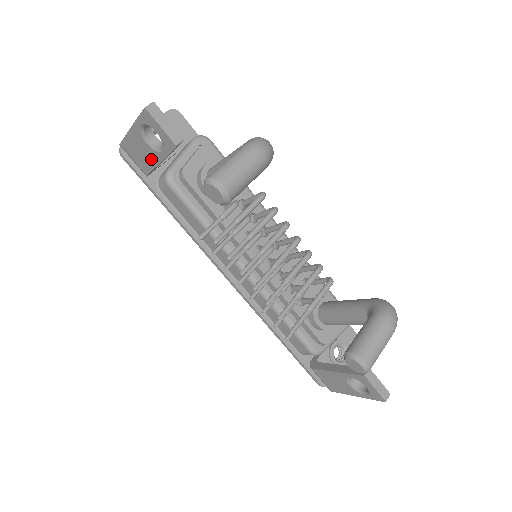
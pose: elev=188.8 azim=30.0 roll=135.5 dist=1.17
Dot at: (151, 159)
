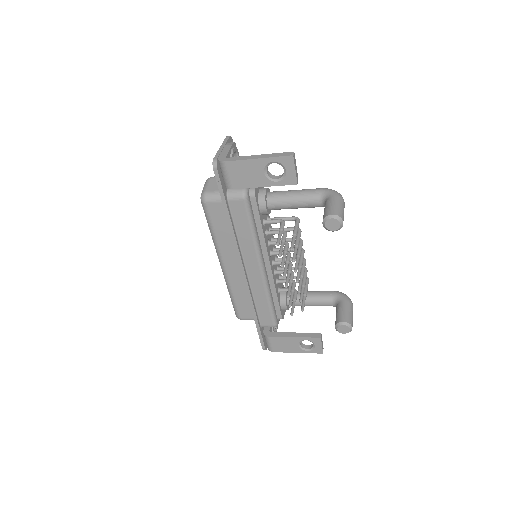
Dot at: (255, 182)
